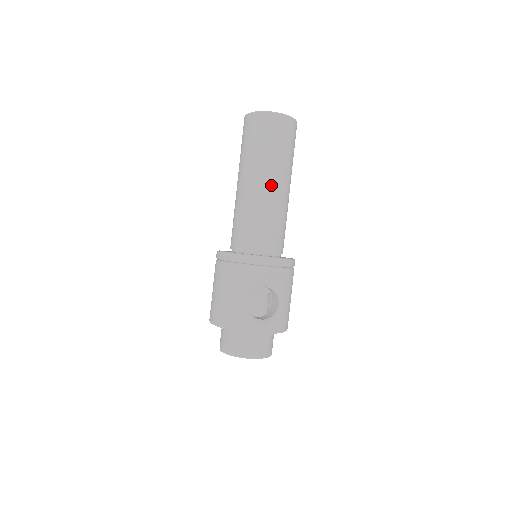
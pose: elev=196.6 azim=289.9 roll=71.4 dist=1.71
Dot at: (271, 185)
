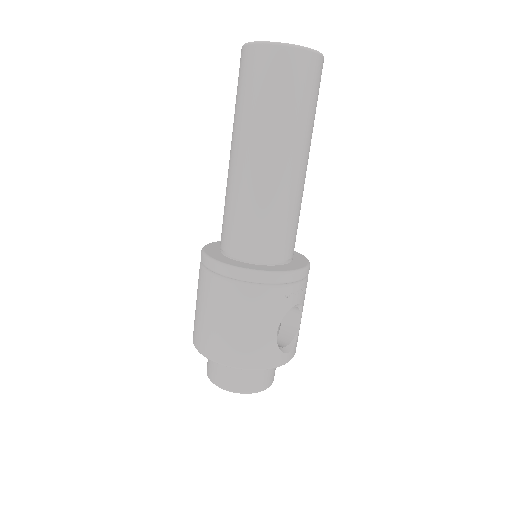
Dot at: (300, 165)
